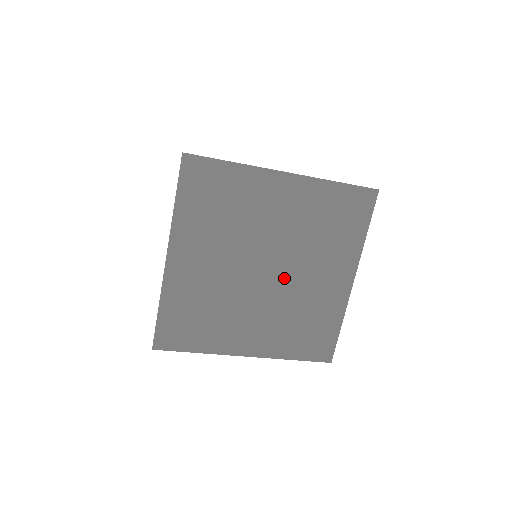
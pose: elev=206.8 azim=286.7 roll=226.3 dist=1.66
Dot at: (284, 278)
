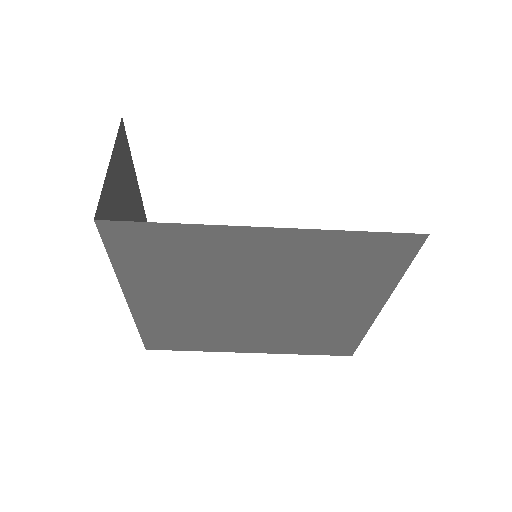
Dot at: (282, 309)
